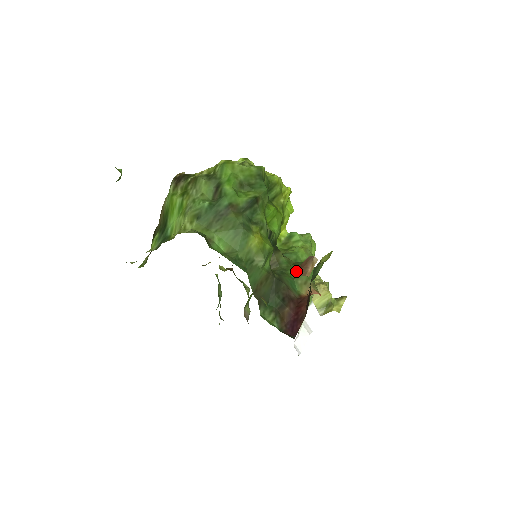
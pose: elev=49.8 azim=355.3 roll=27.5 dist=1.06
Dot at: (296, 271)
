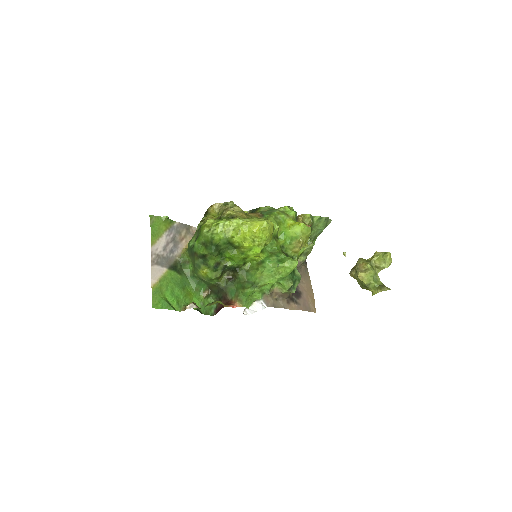
Dot at: (238, 287)
